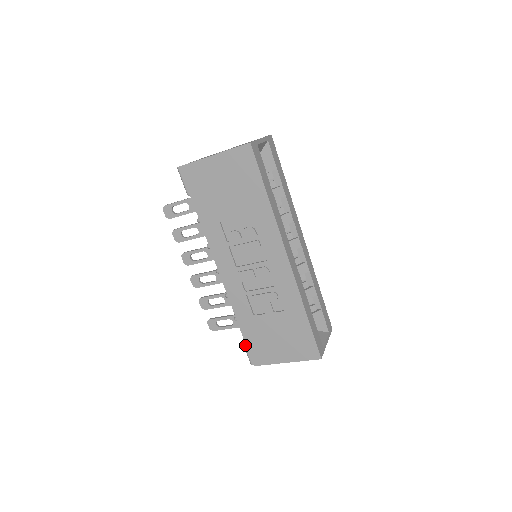
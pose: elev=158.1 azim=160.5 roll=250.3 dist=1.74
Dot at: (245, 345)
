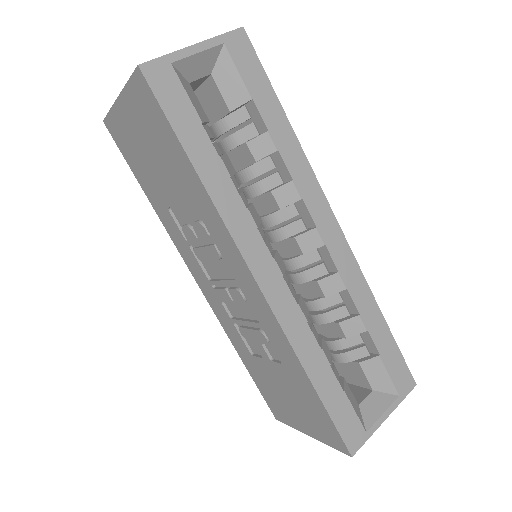
Dot at: occluded
